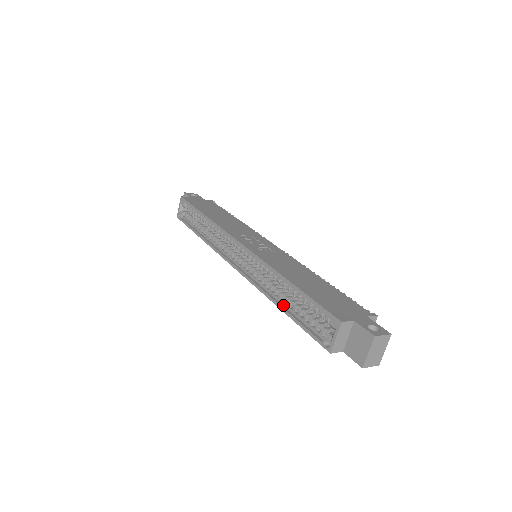
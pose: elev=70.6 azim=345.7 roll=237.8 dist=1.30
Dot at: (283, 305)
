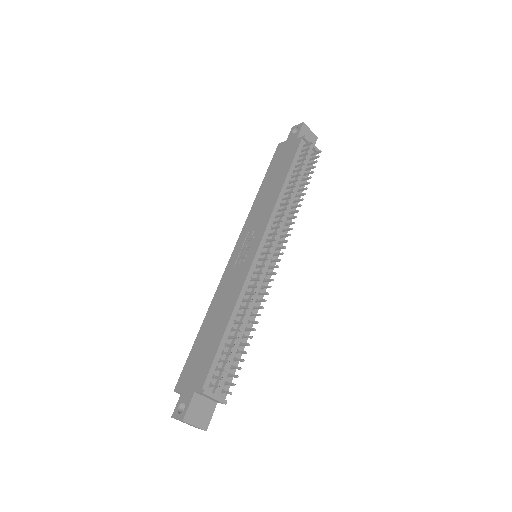
Dot at: occluded
